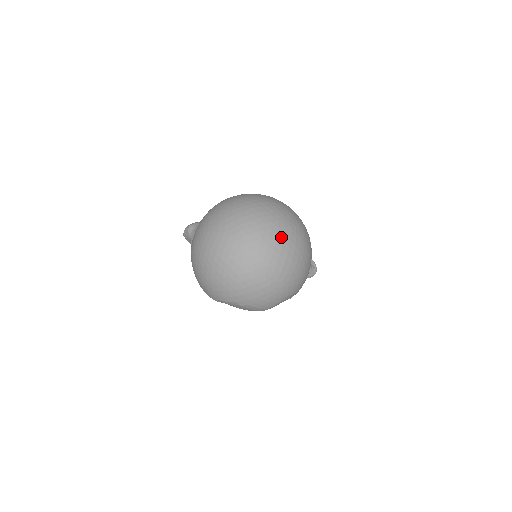
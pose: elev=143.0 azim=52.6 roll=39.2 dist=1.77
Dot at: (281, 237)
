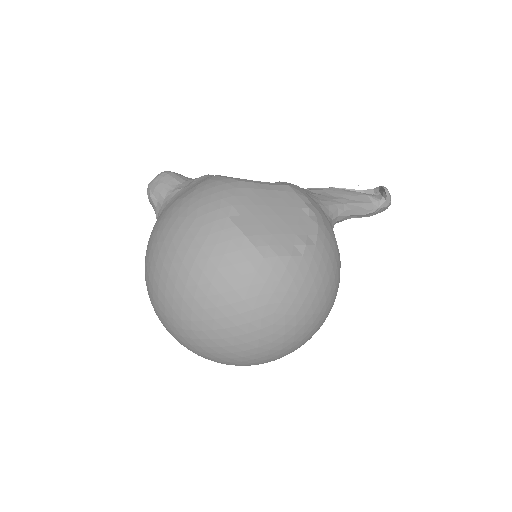
Dot at: (252, 351)
